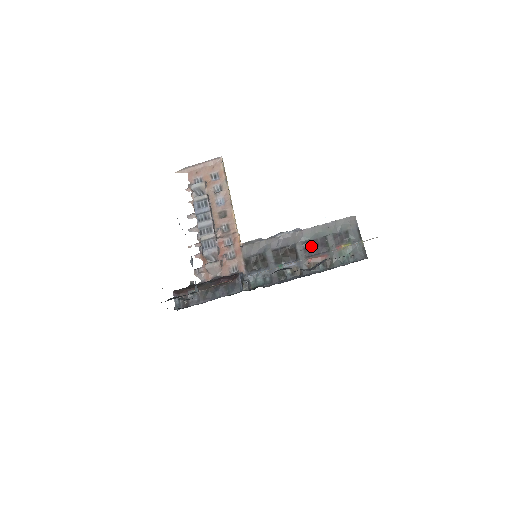
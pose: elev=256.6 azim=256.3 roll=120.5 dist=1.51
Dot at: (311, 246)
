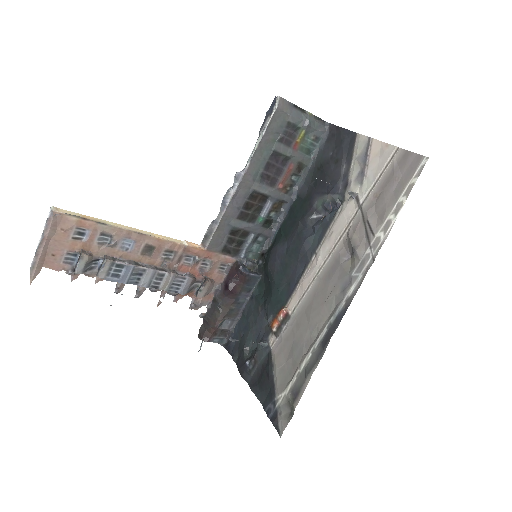
Dot at: (269, 174)
